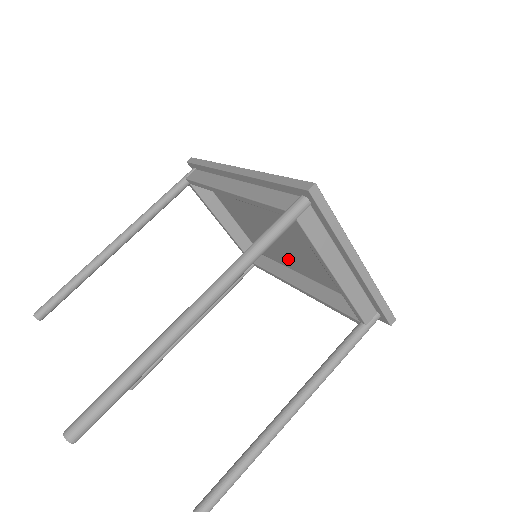
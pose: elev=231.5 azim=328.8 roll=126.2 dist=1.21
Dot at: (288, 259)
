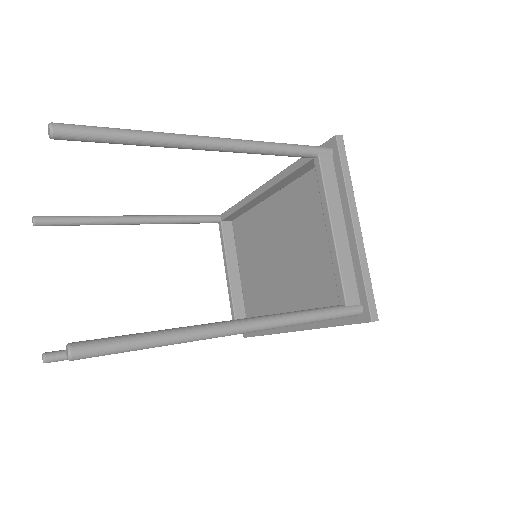
Dot at: (279, 298)
